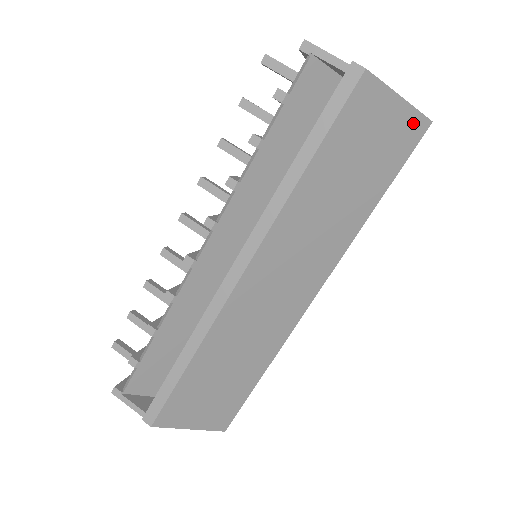
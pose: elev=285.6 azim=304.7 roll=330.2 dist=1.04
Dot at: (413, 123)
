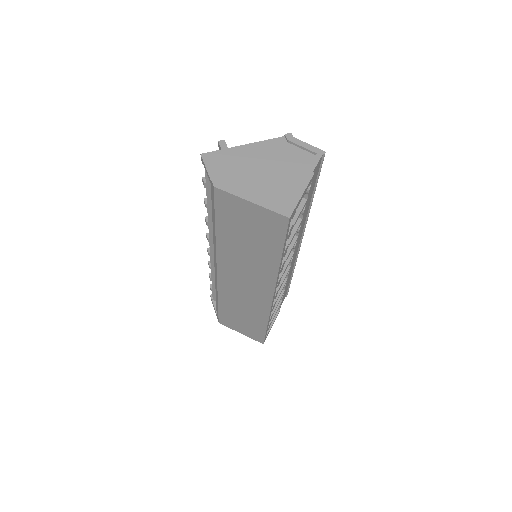
Dot at: (273, 217)
